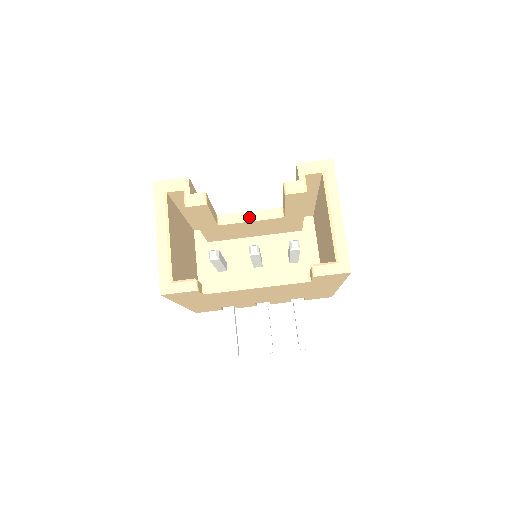
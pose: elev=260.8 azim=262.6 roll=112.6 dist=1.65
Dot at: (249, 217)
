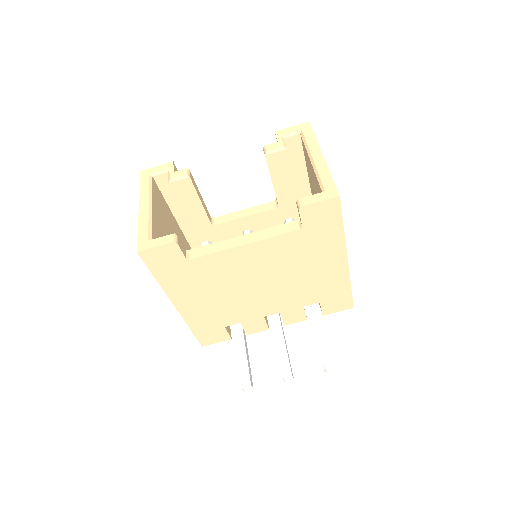
Dot at: (243, 214)
